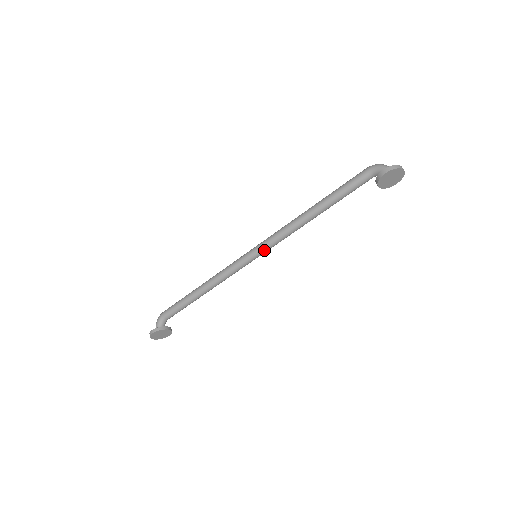
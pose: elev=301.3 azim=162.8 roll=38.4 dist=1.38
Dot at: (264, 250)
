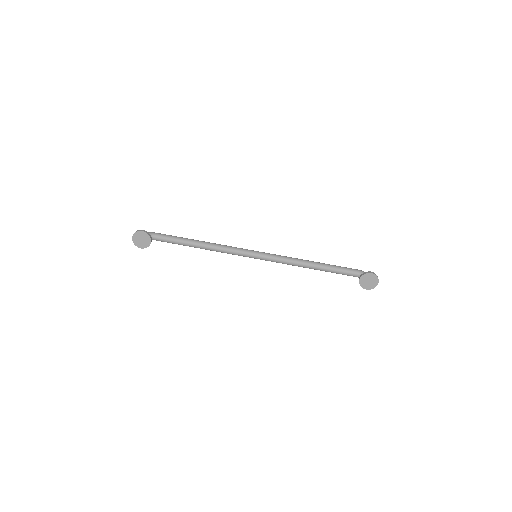
Dot at: (265, 257)
